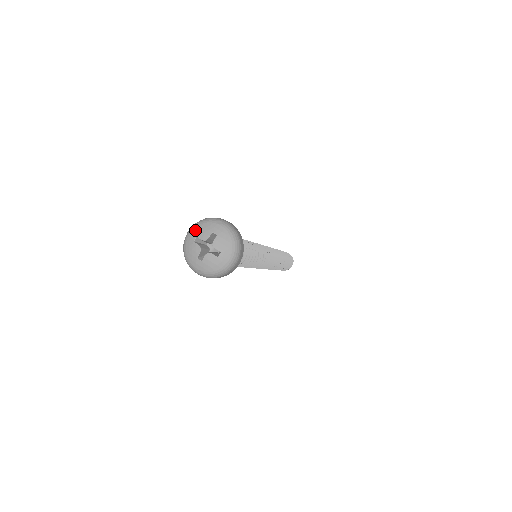
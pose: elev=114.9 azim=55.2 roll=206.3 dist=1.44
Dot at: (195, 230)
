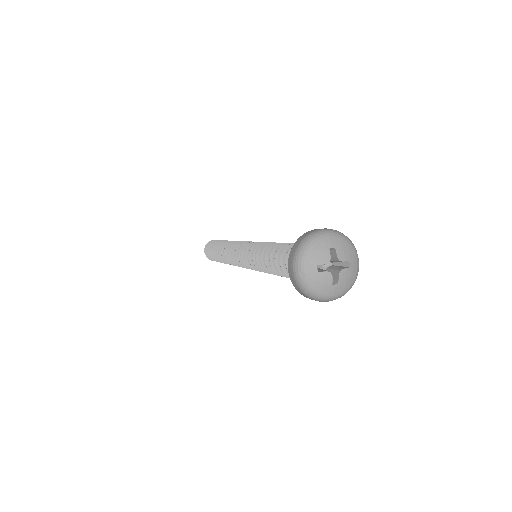
Dot at: (338, 240)
